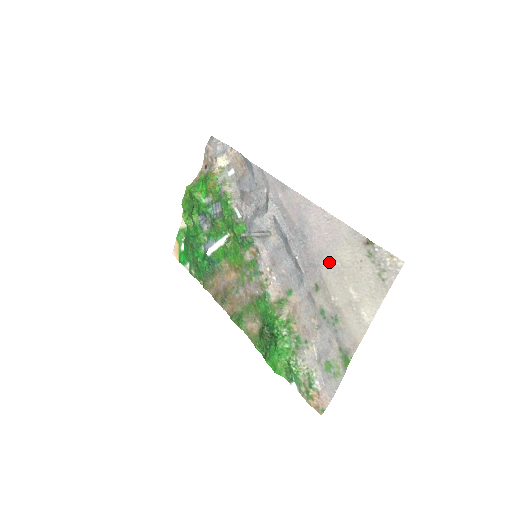
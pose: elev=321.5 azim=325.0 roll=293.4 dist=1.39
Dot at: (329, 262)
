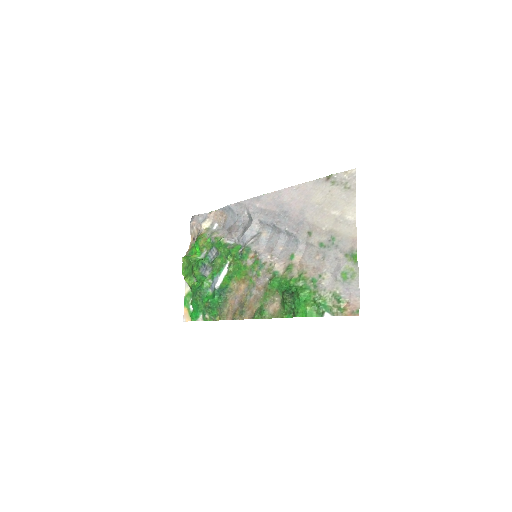
Dot at: (310, 211)
